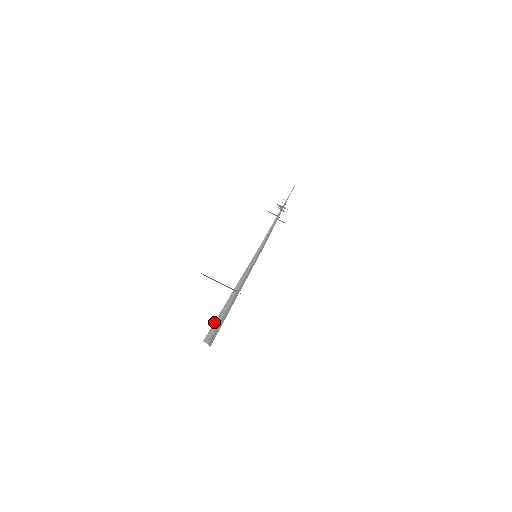
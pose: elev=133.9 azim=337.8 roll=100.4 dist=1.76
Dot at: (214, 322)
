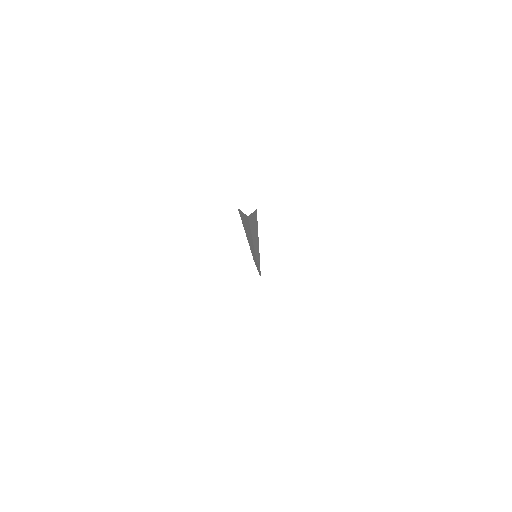
Dot at: occluded
